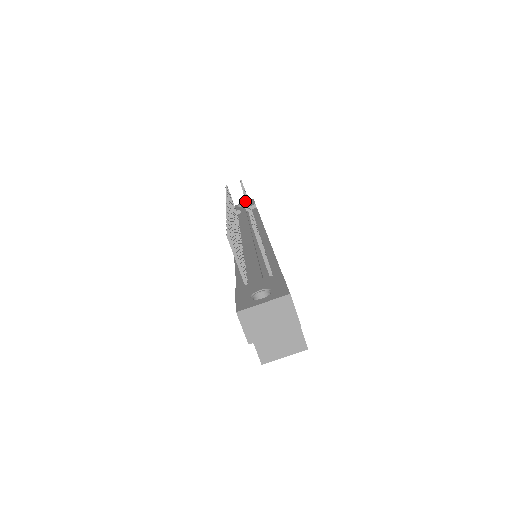
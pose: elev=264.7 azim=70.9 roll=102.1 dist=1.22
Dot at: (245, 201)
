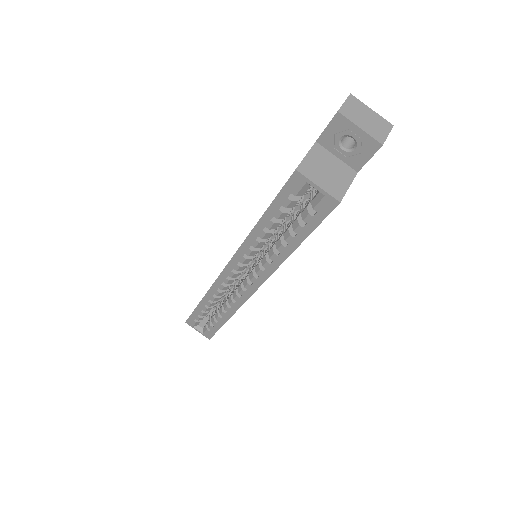
Dot at: occluded
